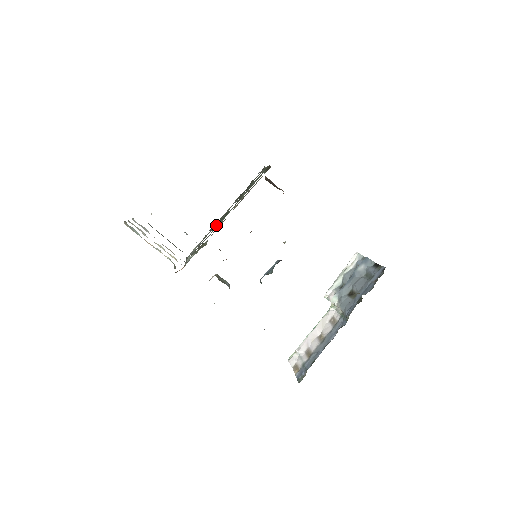
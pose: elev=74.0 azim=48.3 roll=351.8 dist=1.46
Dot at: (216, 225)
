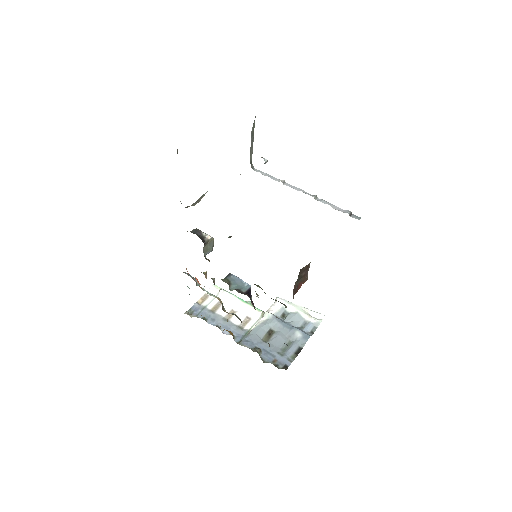
Dot at: occluded
